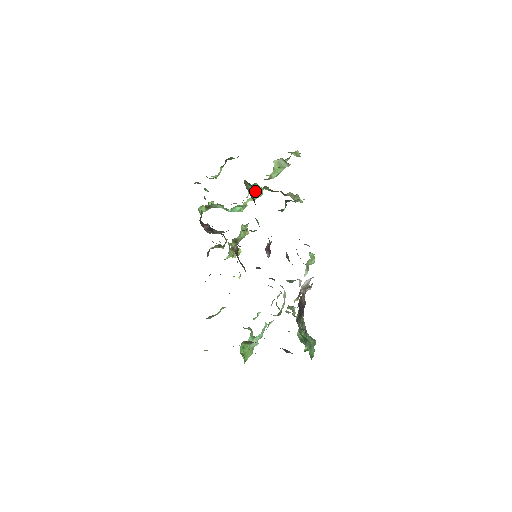
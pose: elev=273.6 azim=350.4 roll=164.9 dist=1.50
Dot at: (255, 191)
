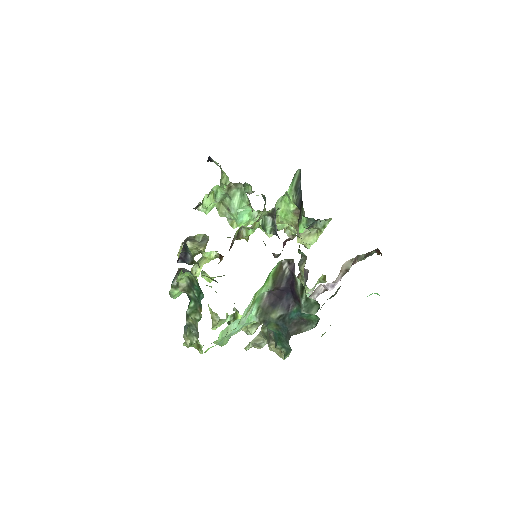
Dot at: occluded
